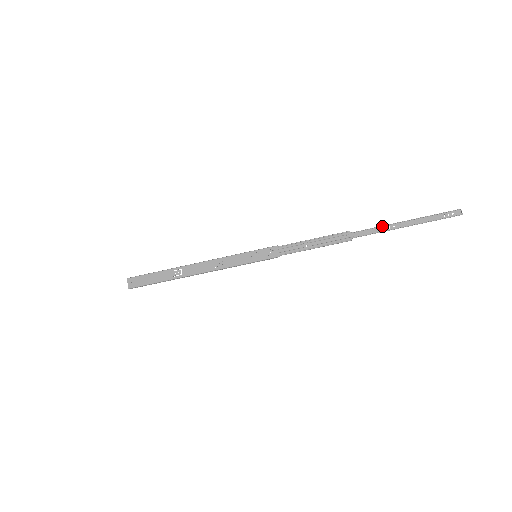
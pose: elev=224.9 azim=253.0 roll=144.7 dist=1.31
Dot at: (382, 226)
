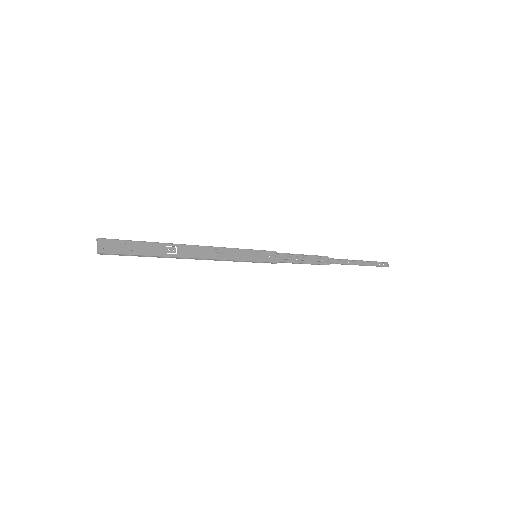
Dot at: (347, 260)
